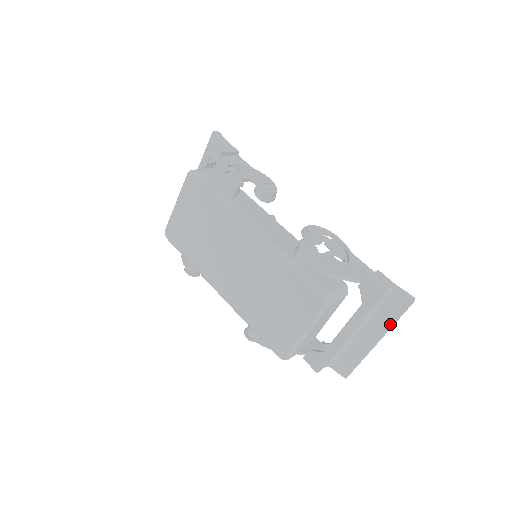
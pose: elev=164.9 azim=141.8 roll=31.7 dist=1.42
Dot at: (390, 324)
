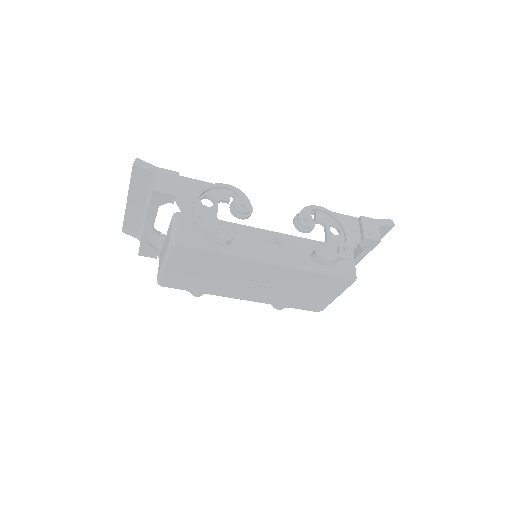
Dot at: occluded
